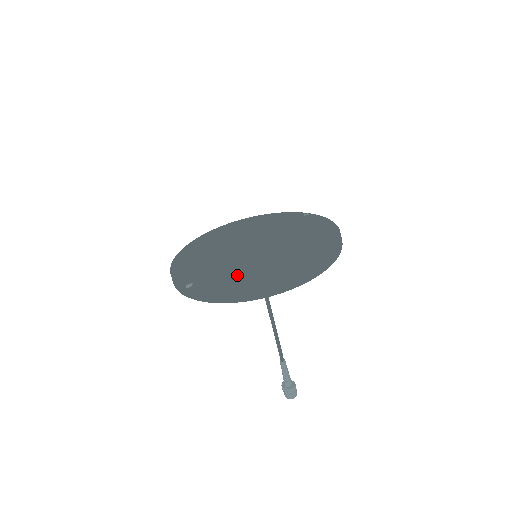
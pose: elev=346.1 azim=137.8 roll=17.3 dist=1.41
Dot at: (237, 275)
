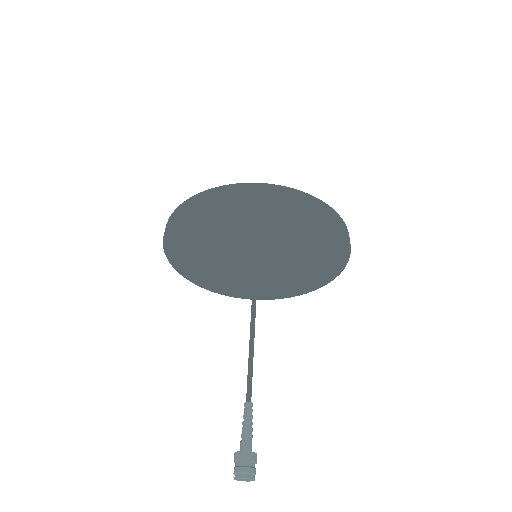
Dot at: occluded
